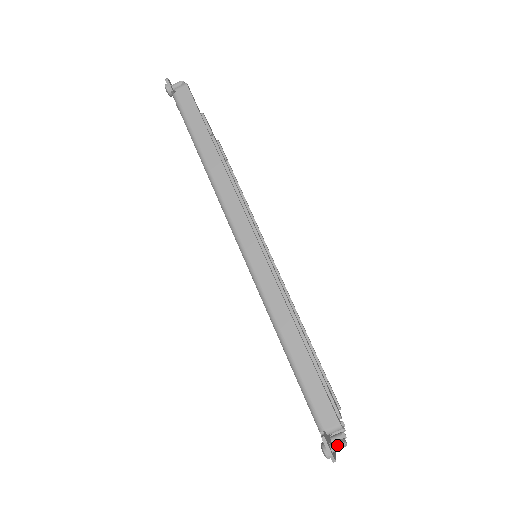
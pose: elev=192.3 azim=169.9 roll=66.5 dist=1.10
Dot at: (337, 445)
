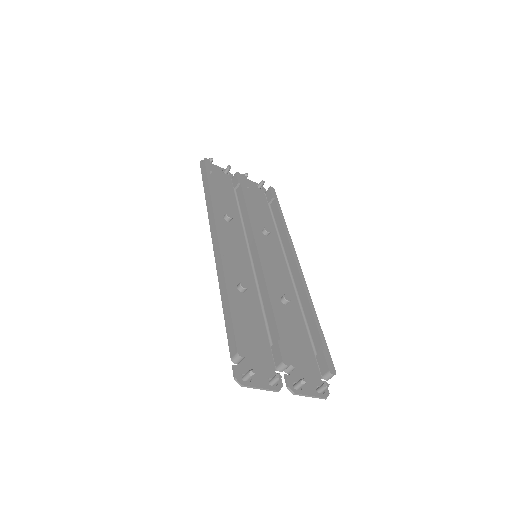
Dot at: (246, 373)
